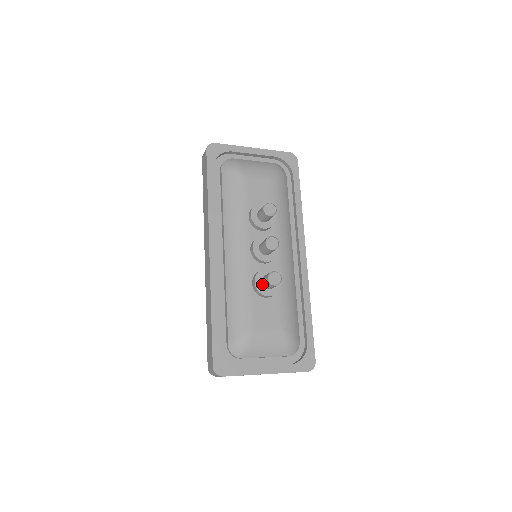
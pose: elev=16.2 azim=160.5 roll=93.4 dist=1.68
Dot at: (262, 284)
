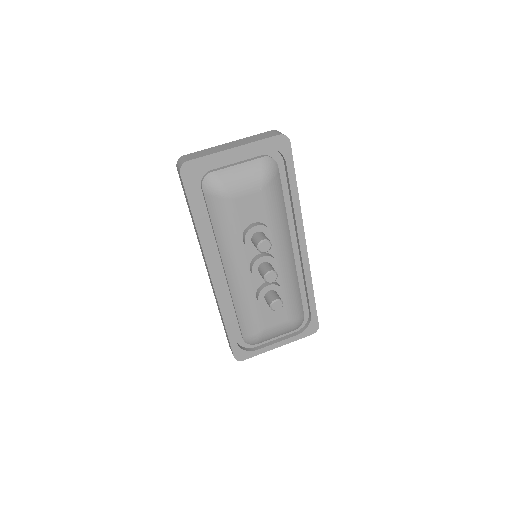
Dot at: (266, 301)
